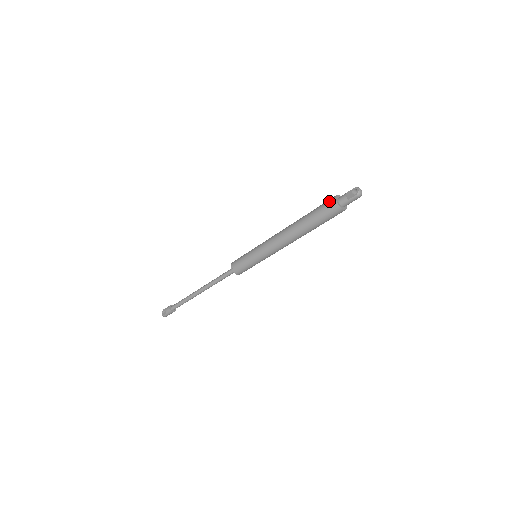
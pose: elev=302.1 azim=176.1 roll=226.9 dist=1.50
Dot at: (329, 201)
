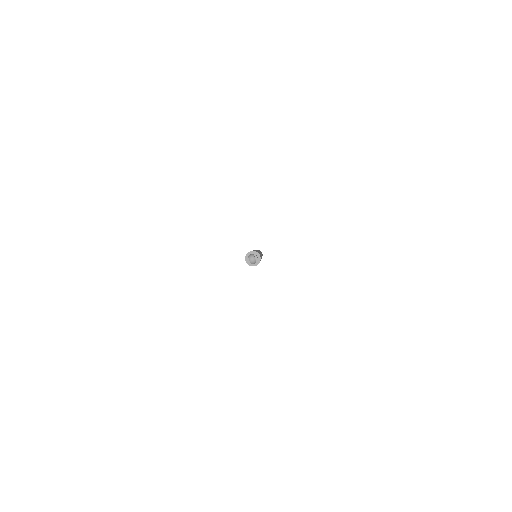
Dot at: occluded
